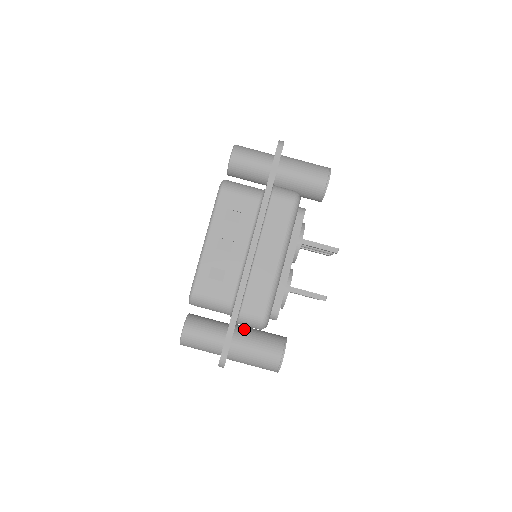
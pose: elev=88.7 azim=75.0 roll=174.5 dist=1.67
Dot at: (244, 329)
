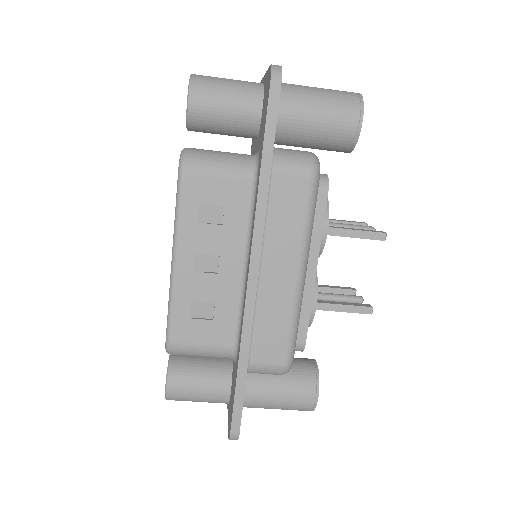
Dot at: occluded
